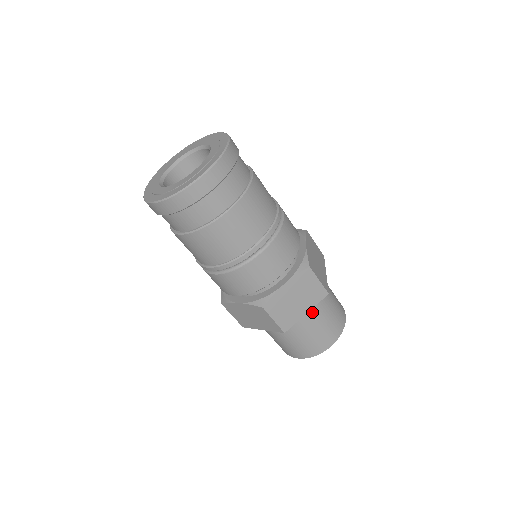
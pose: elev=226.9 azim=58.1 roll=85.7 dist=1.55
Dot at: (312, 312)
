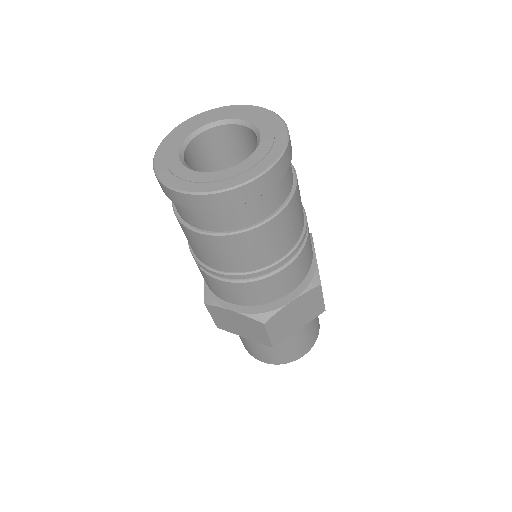
Dot at: occluded
